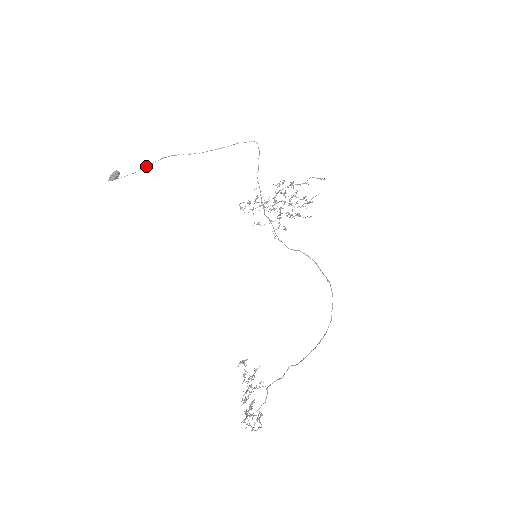
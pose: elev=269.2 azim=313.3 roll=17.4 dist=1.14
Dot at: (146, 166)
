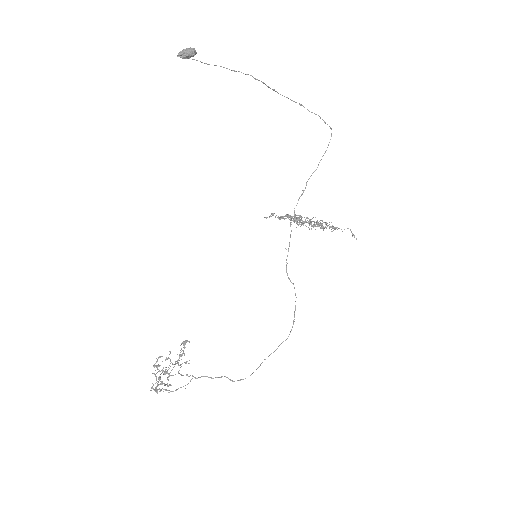
Dot at: (226, 68)
